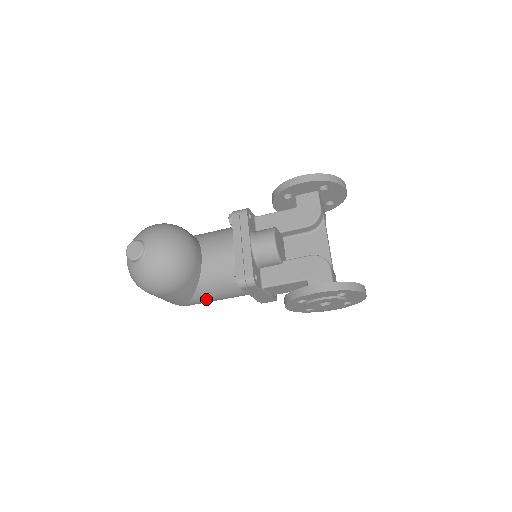
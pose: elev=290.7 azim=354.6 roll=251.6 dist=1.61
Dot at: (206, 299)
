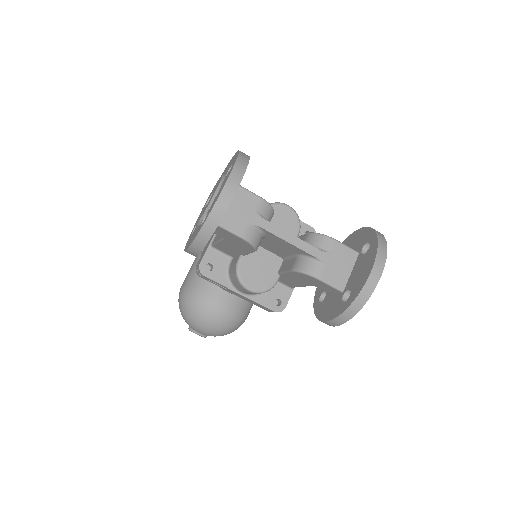
Dot at: occluded
